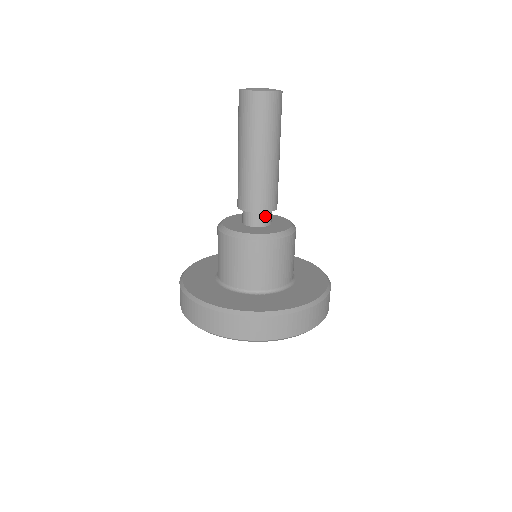
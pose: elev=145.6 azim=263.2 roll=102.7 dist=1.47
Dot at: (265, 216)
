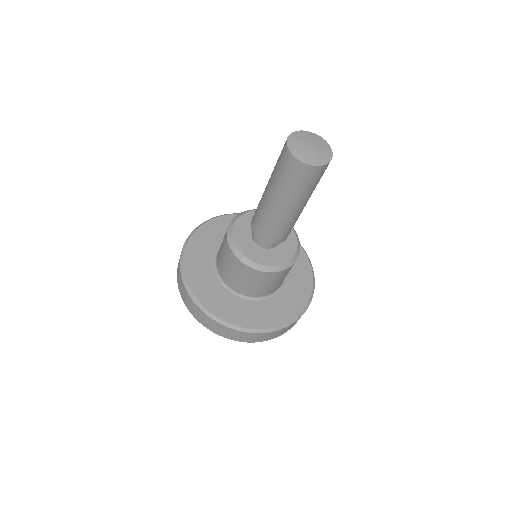
Dot at: occluded
